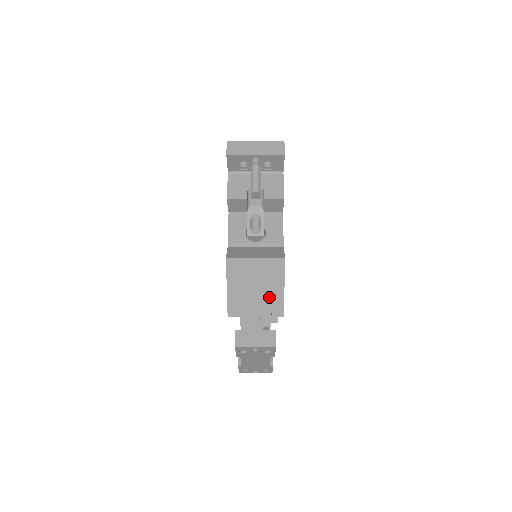
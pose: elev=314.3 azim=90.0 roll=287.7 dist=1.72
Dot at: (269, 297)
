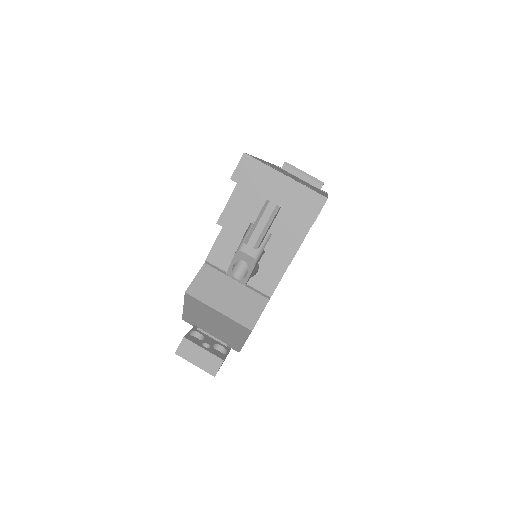
Dot at: (227, 336)
